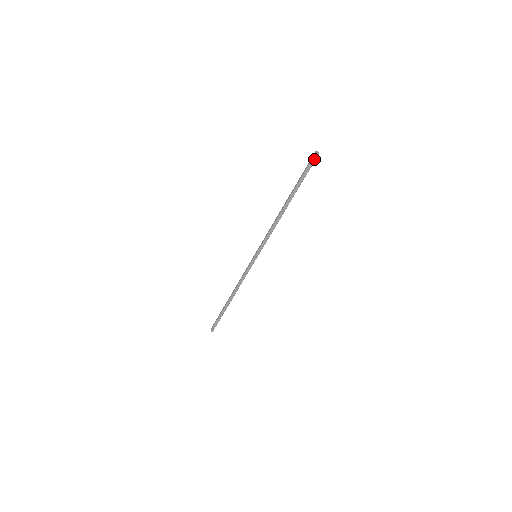
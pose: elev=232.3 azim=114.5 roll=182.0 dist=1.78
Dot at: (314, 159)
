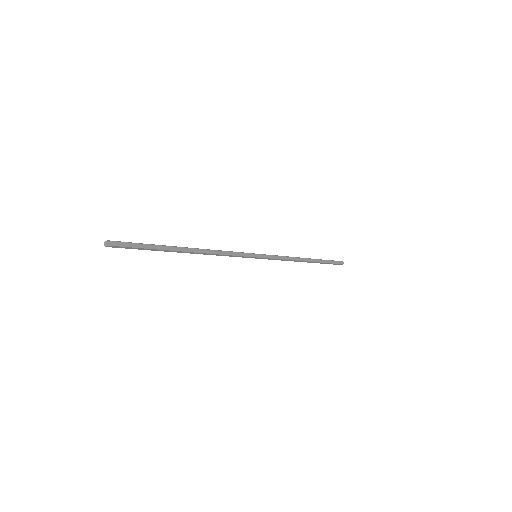
Dot at: (340, 262)
